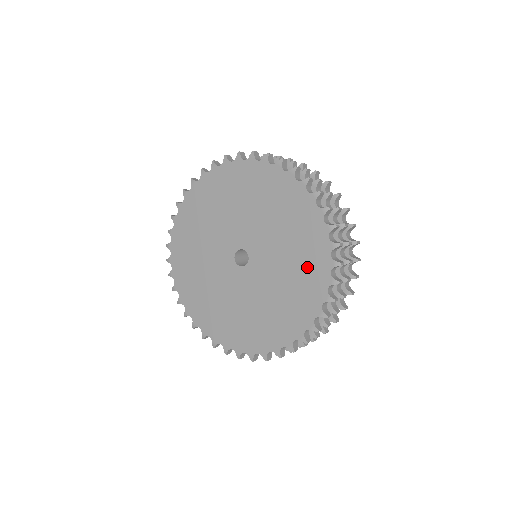
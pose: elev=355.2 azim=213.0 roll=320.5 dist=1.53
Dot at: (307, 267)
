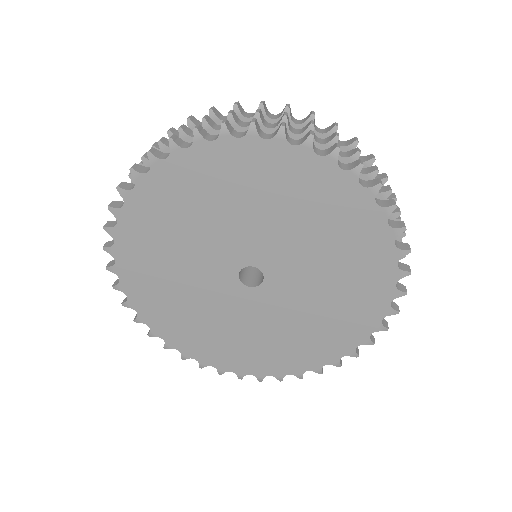
Dot at: (357, 295)
